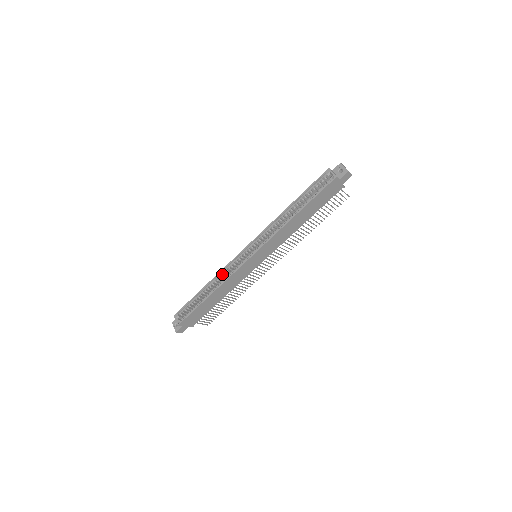
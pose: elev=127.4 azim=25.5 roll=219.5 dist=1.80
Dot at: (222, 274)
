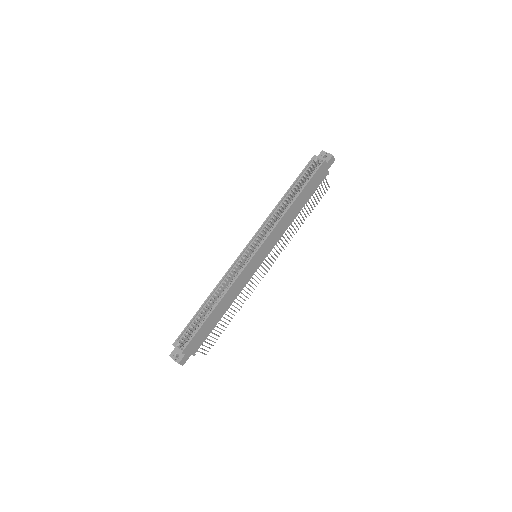
Dot at: (224, 281)
